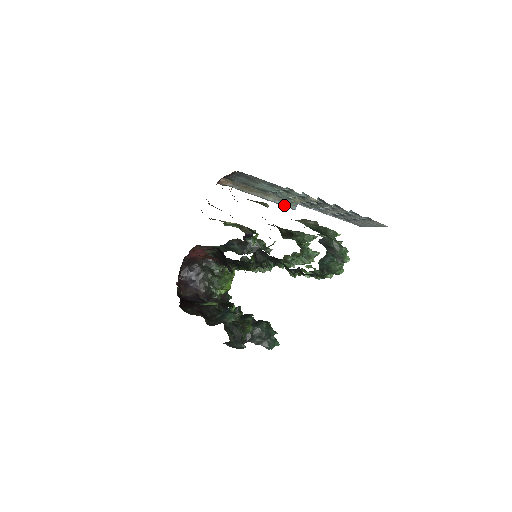
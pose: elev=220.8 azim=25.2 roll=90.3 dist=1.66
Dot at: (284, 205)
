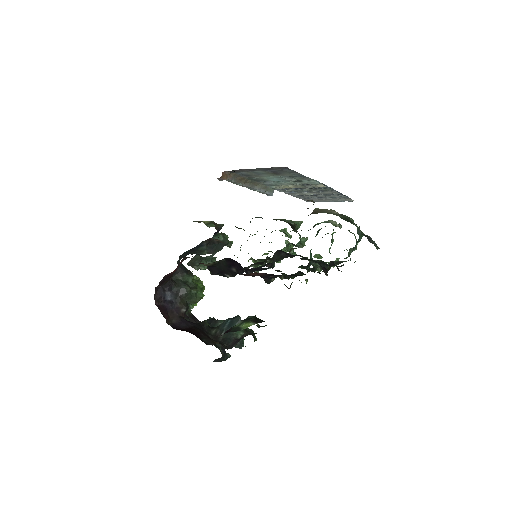
Dot at: (266, 193)
